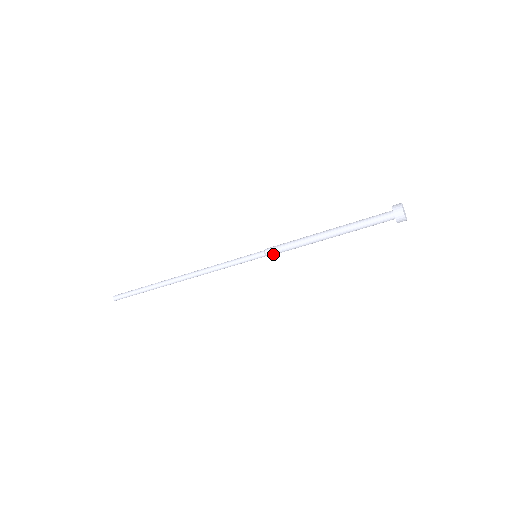
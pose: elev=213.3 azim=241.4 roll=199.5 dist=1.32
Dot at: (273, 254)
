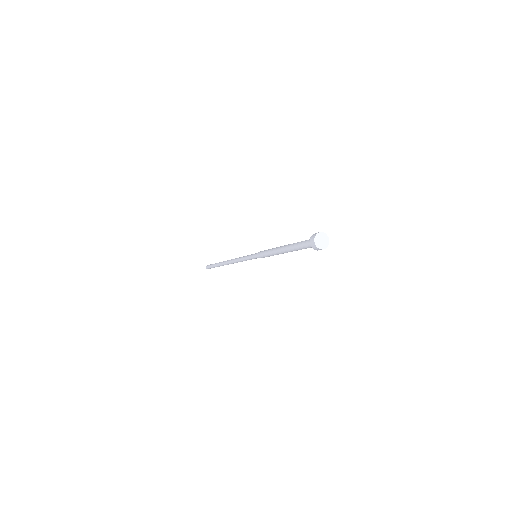
Dot at: (261, 257)
